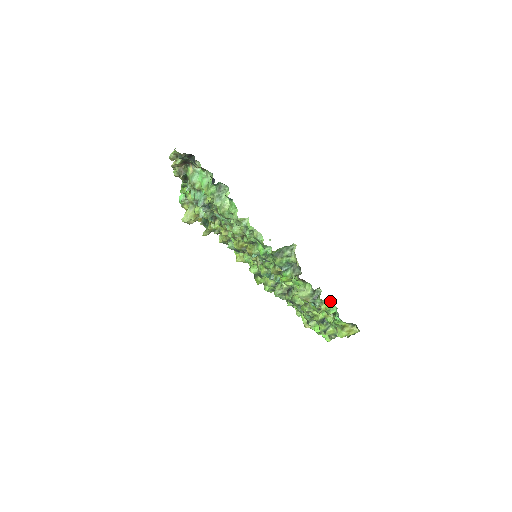
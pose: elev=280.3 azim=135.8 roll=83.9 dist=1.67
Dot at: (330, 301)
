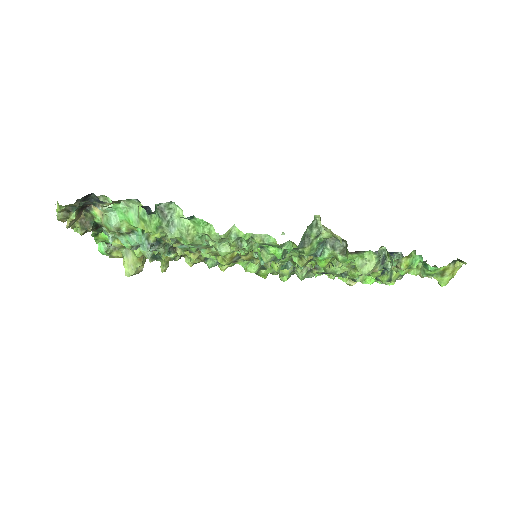
Dot at: (409, 254)
